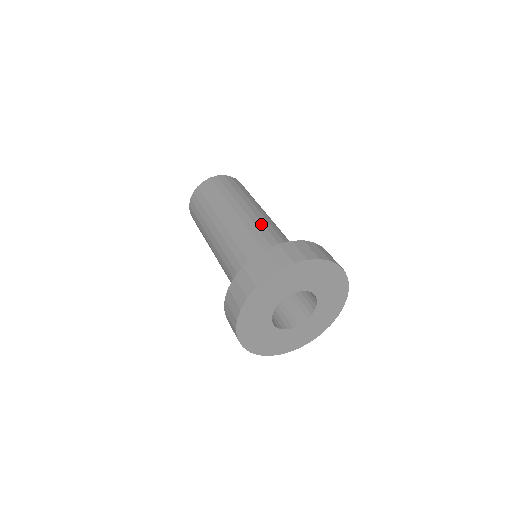
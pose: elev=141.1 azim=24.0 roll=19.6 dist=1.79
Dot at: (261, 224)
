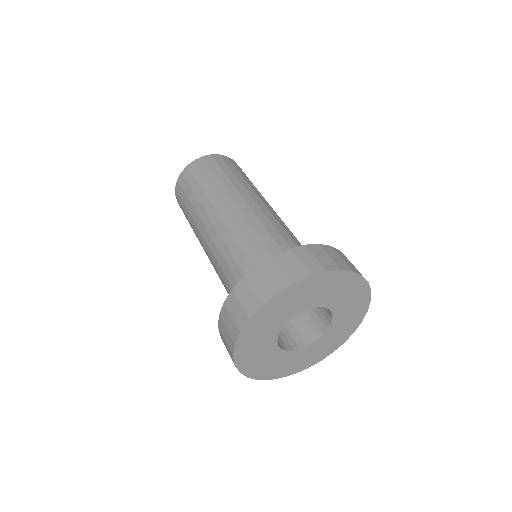
Dot at: (246, 223)
